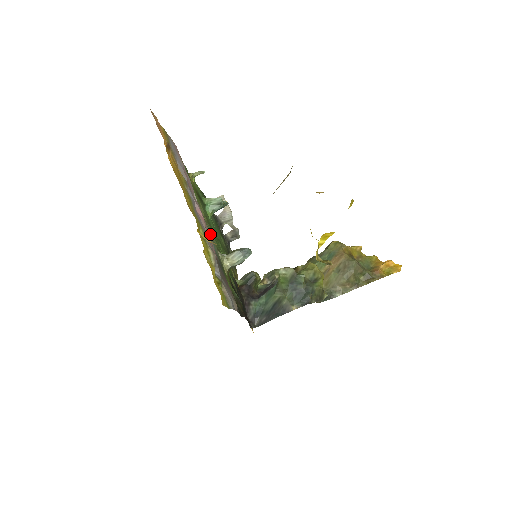
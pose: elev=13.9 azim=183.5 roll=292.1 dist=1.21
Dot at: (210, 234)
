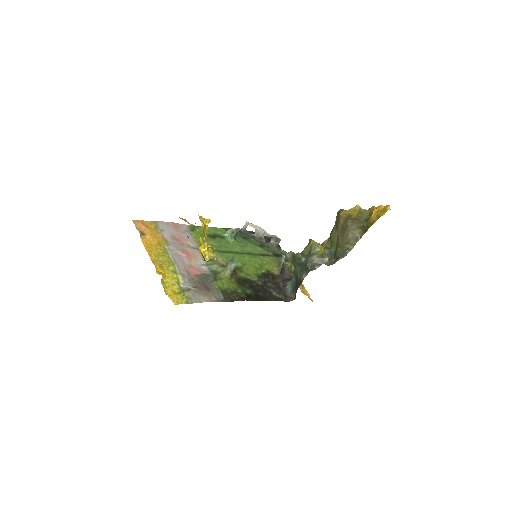
Dot at: (216, 258)
